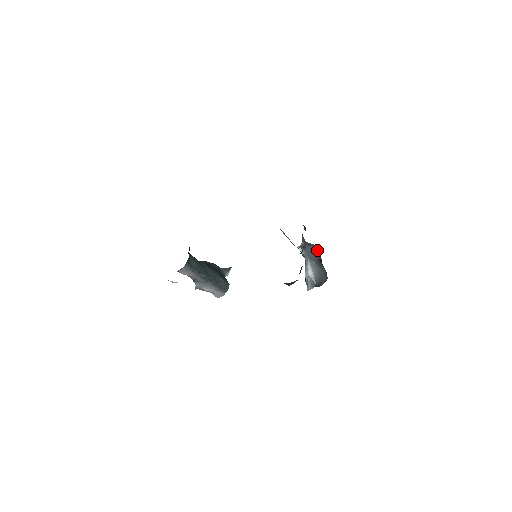
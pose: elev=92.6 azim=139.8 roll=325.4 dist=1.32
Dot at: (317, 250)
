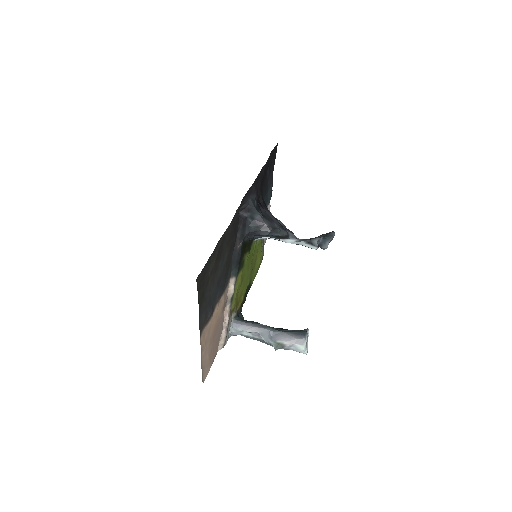
Dot at: occluded
